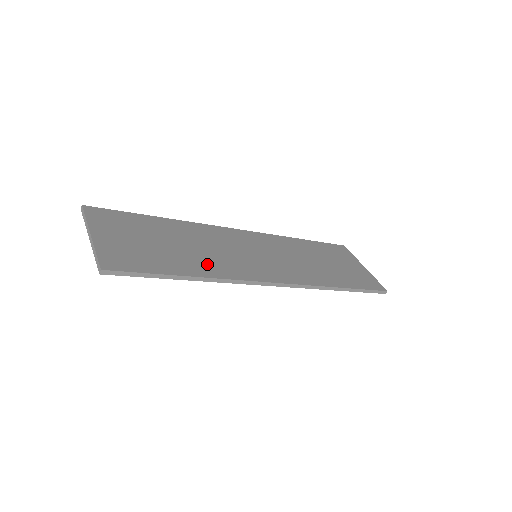
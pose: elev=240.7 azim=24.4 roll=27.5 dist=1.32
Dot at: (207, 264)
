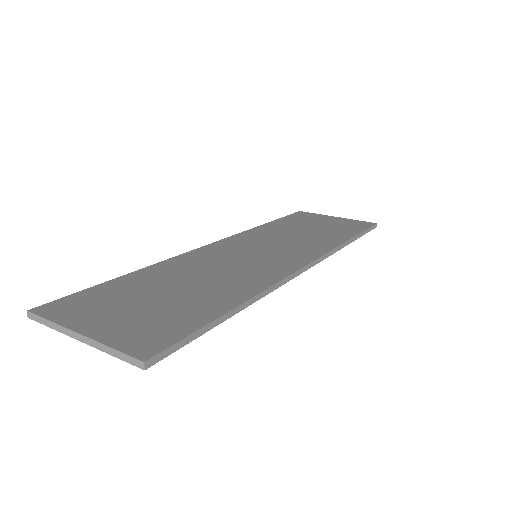
Dot at: (233, 286)
